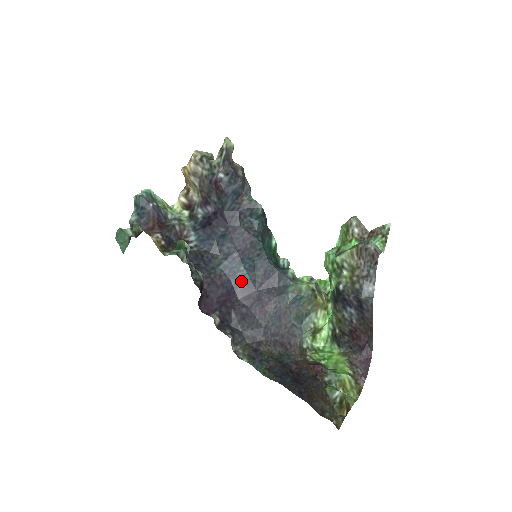
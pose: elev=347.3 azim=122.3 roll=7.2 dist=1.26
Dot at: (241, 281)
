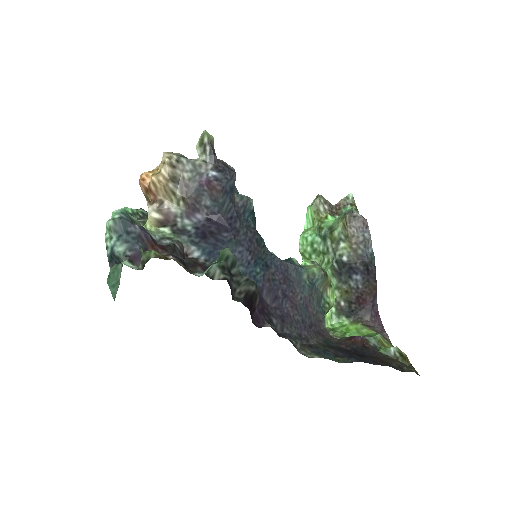
Dot at: (263, 284)
